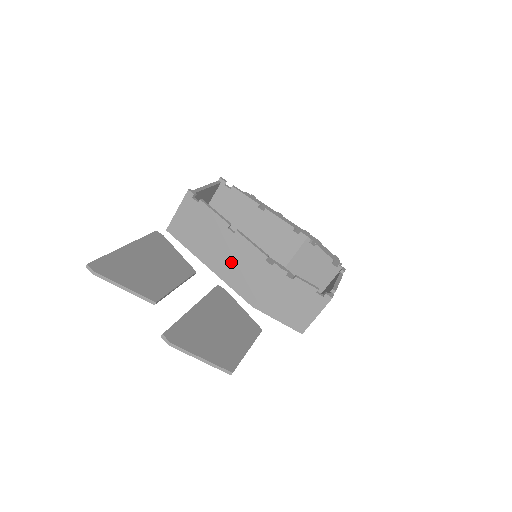
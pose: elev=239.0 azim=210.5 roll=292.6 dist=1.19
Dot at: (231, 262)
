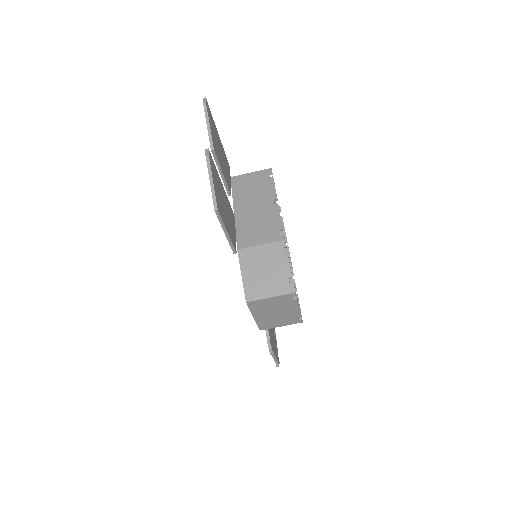
Dot at: (254, 217)
